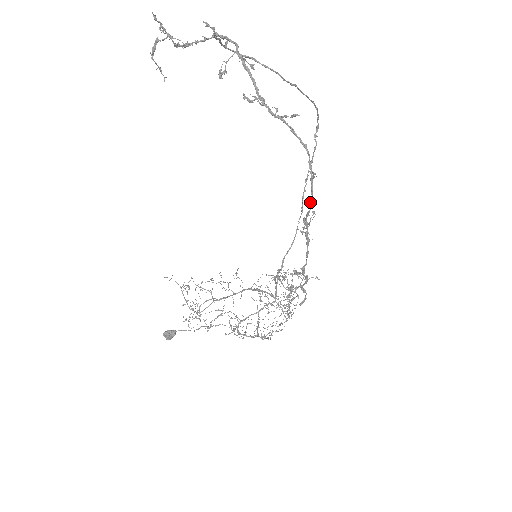
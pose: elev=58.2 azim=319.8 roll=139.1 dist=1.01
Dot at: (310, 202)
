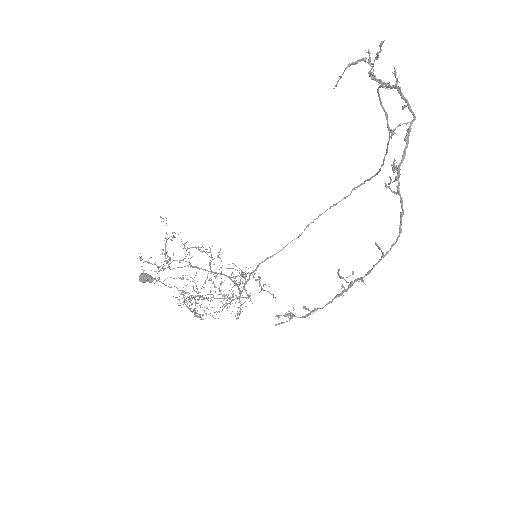
Dot at: (369, 271)
